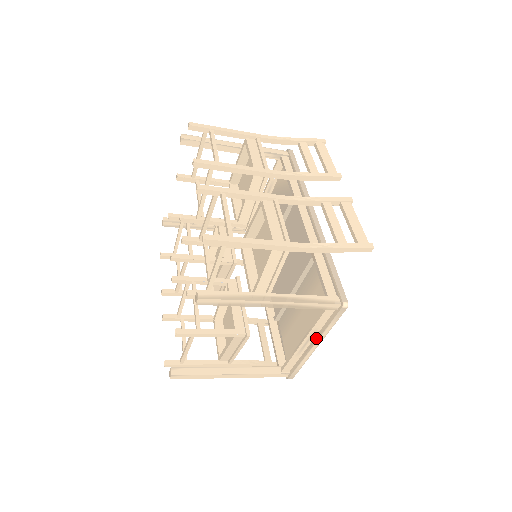
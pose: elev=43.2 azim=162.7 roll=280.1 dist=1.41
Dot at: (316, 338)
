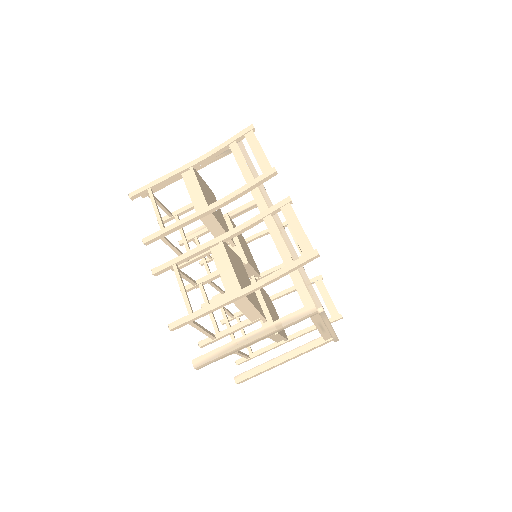
Dot at: occluded
